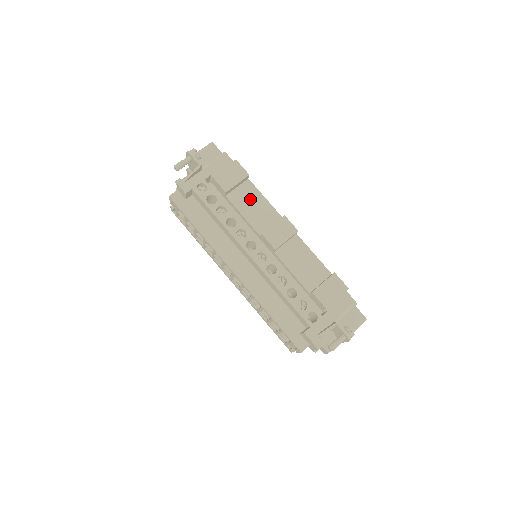
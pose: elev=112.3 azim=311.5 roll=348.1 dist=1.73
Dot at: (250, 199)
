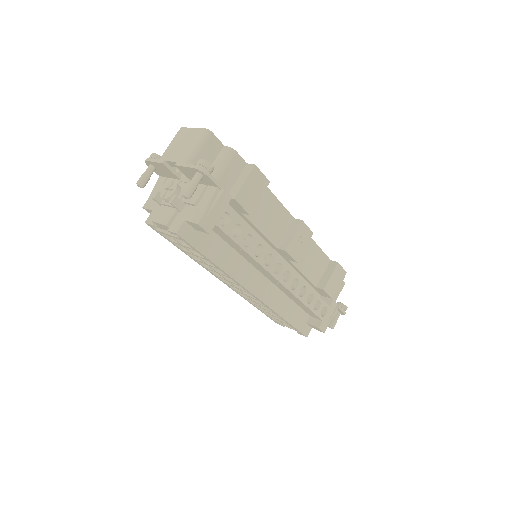
Dot at: (266, 208)
